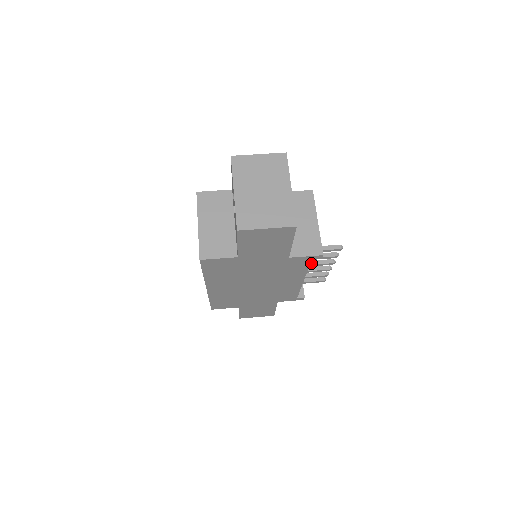
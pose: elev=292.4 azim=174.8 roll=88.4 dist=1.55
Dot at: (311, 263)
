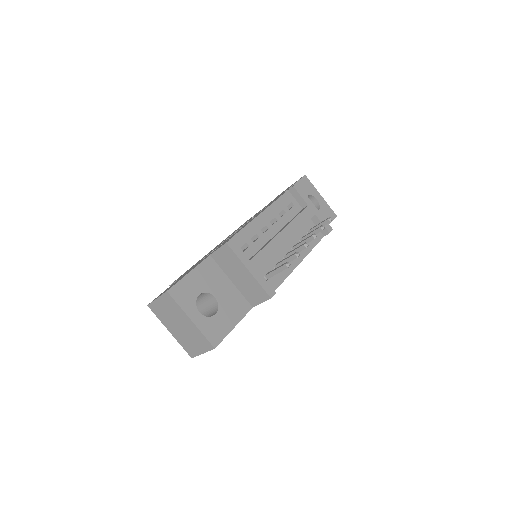
Dot at: occluded
